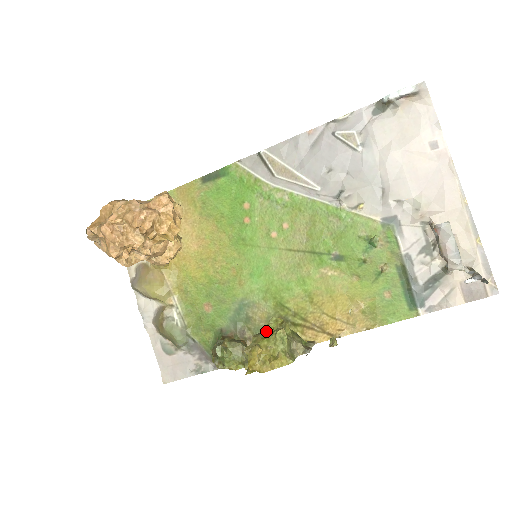
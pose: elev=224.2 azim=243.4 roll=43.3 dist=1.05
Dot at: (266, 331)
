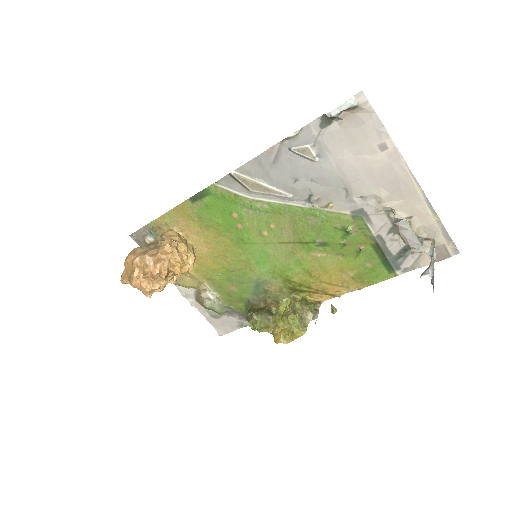
Dot at: (280, 312)
